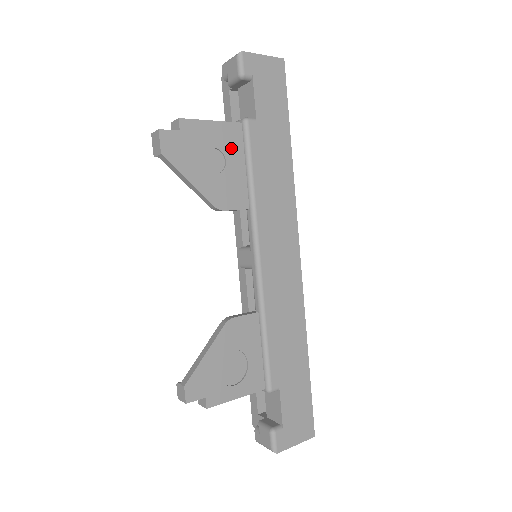
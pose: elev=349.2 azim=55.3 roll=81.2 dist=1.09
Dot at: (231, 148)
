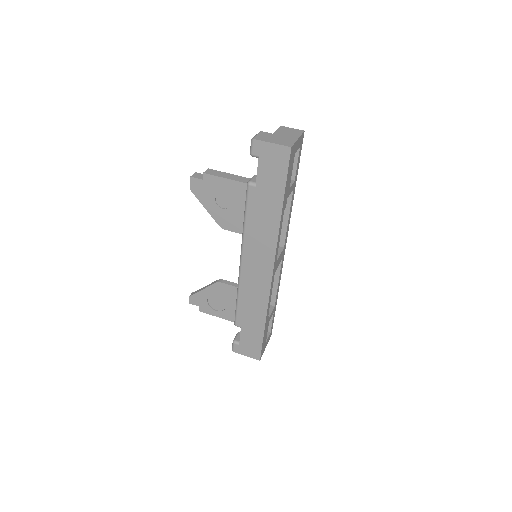
Dot at: (236, 197)
